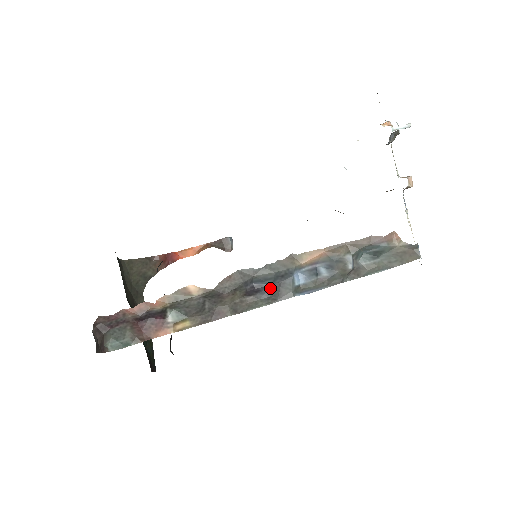
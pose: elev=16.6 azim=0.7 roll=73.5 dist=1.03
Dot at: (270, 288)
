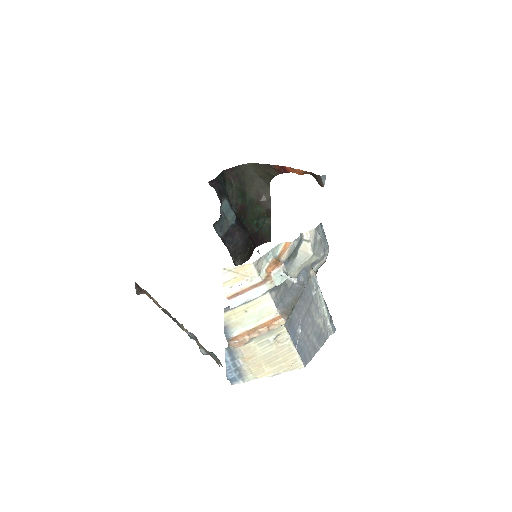
Dot at: occluded
